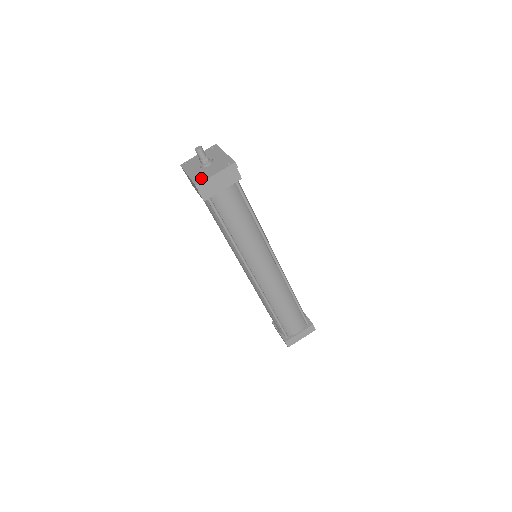
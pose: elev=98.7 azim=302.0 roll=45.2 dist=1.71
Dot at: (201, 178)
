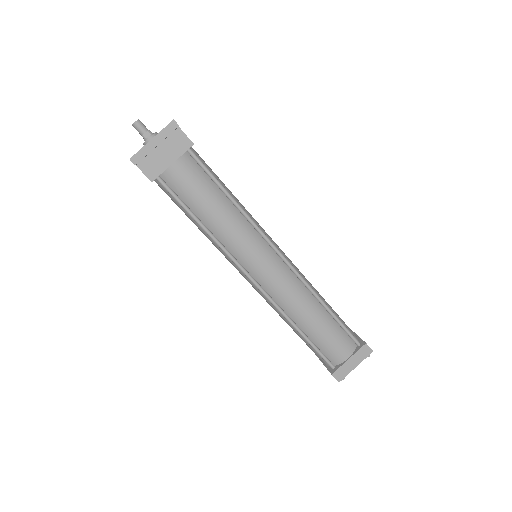
Dot at: occluded
